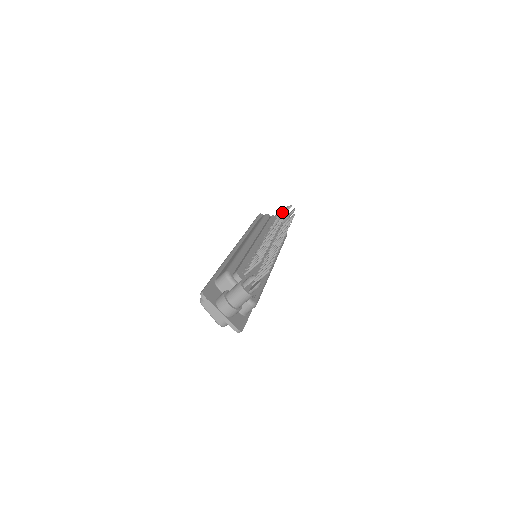
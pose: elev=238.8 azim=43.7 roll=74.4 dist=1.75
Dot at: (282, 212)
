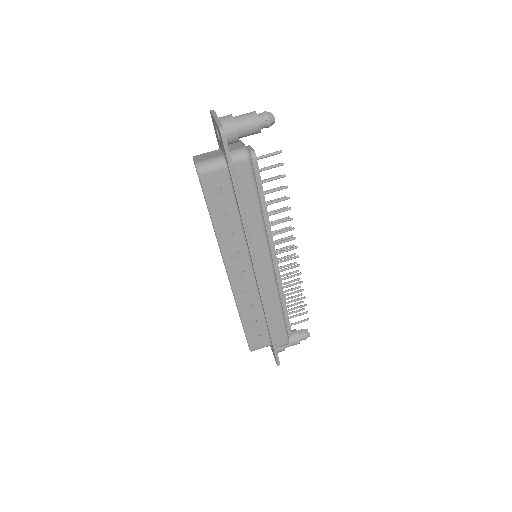
Dot at: (294, 329)
